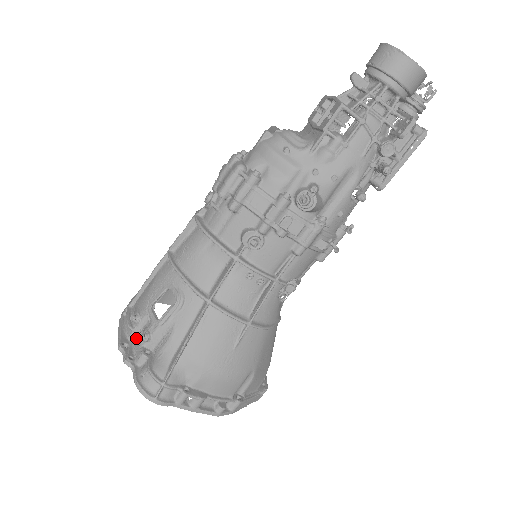
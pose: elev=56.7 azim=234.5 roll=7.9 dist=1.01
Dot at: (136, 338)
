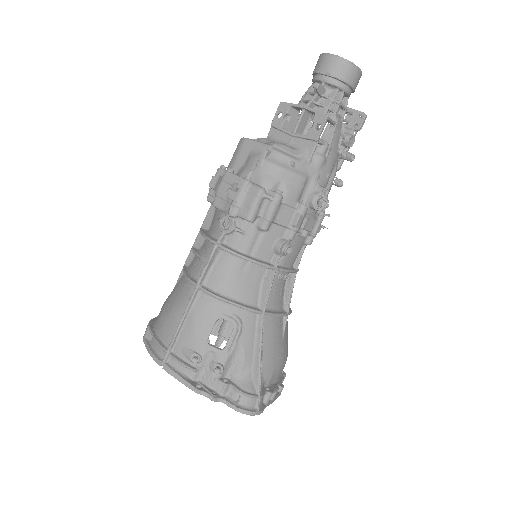
Dot at: (202, 375)
